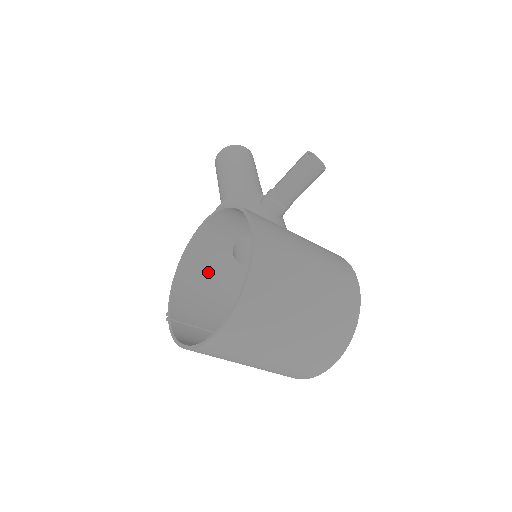
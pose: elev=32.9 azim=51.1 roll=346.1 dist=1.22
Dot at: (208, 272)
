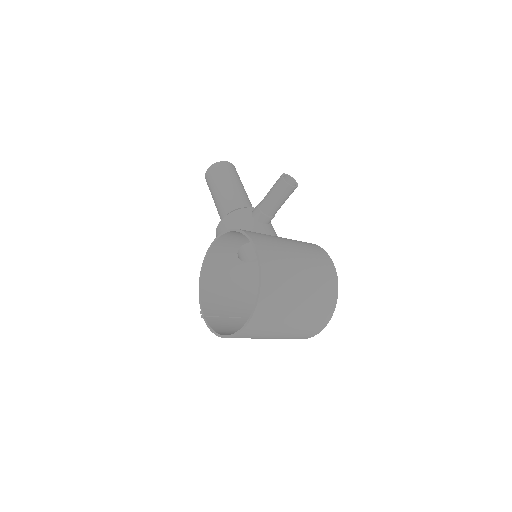
Dot at: (222, 274)
